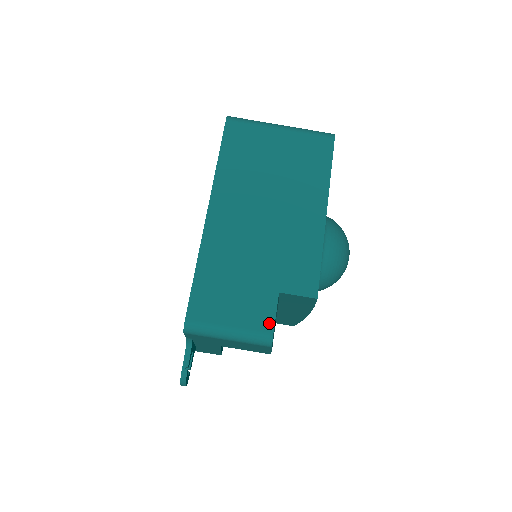
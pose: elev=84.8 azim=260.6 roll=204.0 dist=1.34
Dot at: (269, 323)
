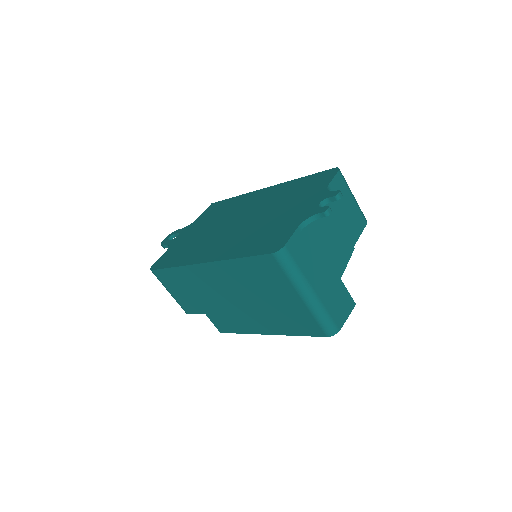
Dot at: (189, 311)
